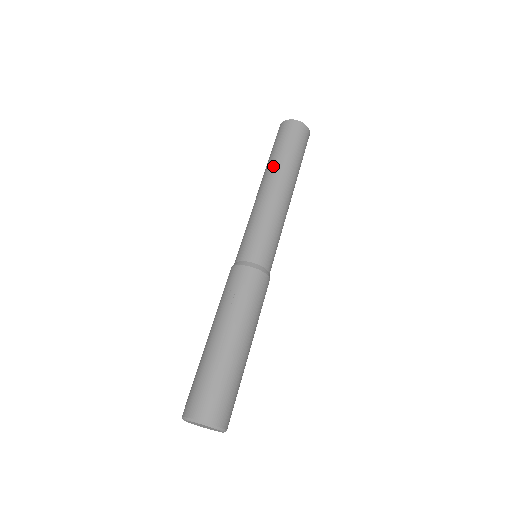
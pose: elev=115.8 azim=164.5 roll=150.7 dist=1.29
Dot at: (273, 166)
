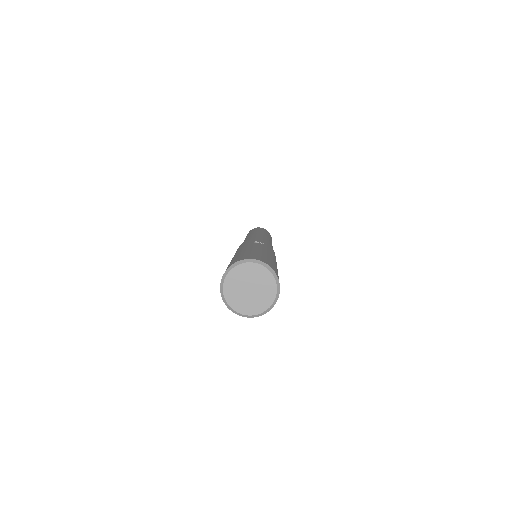
Dot at: (261, 231)
